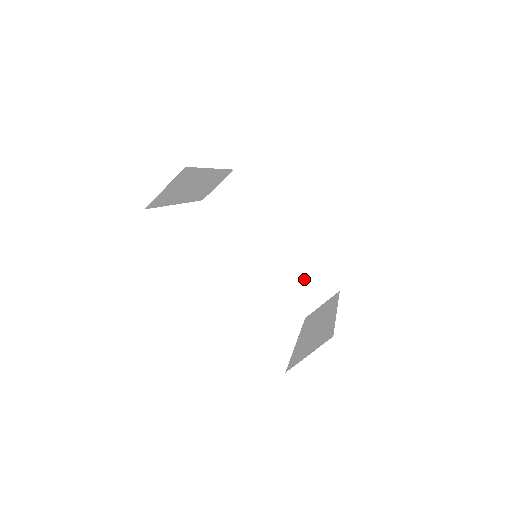
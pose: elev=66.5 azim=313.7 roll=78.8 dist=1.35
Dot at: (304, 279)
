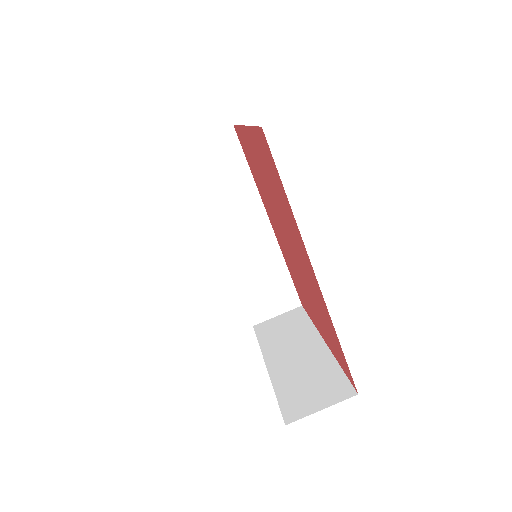
Dot at: (268, 283)
